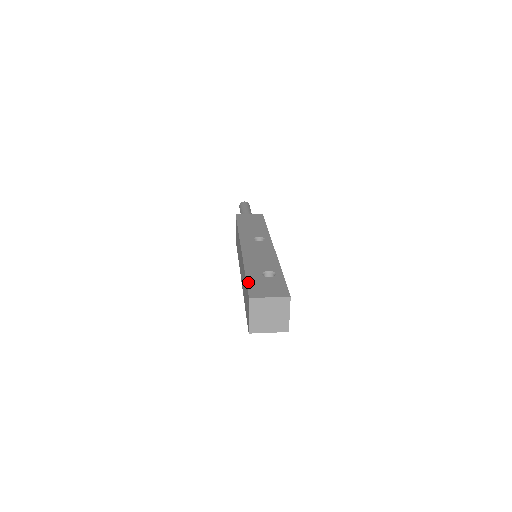
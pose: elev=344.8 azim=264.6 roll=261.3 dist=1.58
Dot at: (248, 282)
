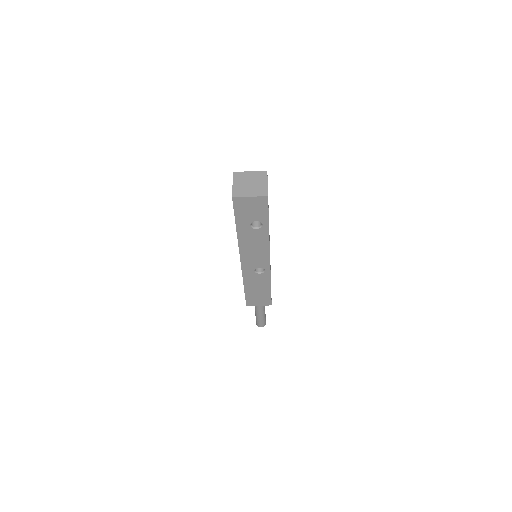
Dot at: occluded
